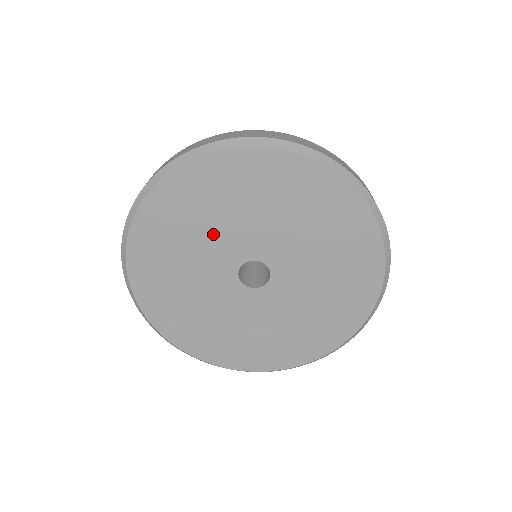
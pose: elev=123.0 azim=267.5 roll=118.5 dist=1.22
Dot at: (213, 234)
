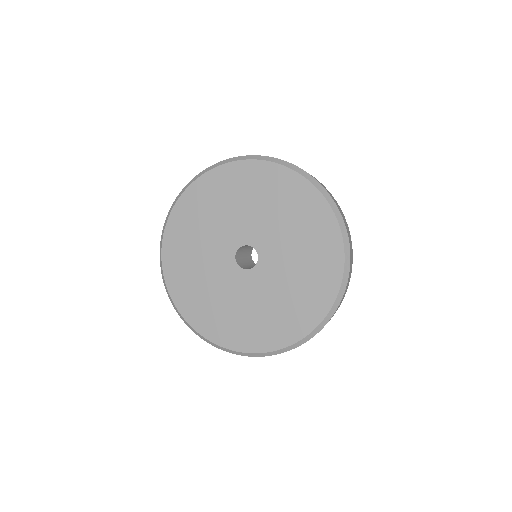
Dot at: (242, 213)
